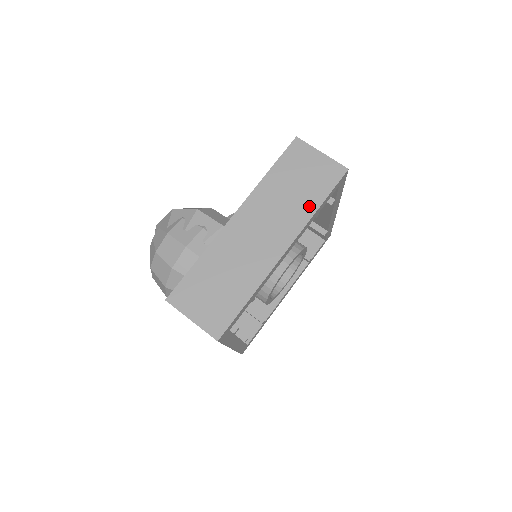
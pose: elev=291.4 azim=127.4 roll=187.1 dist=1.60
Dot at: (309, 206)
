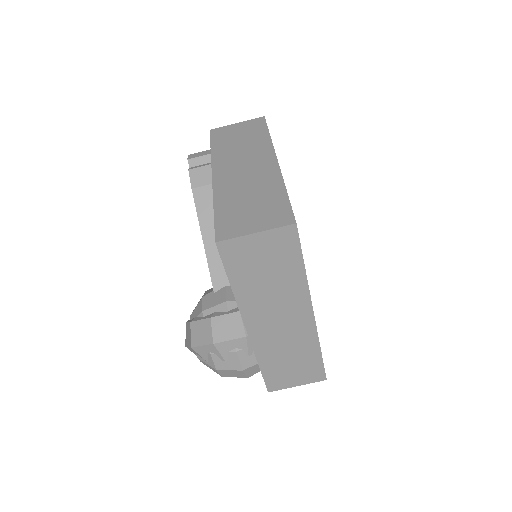
Dot at: (296, 278)
